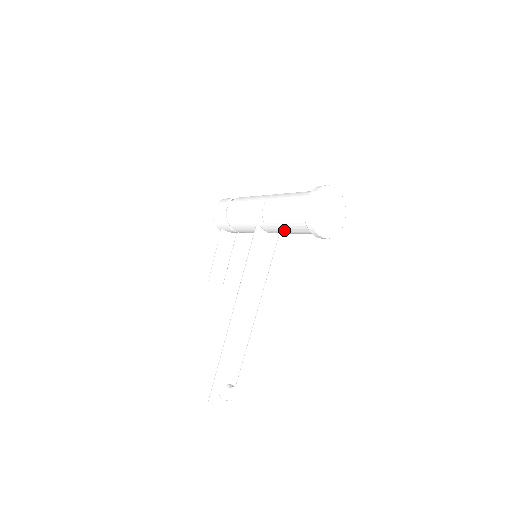
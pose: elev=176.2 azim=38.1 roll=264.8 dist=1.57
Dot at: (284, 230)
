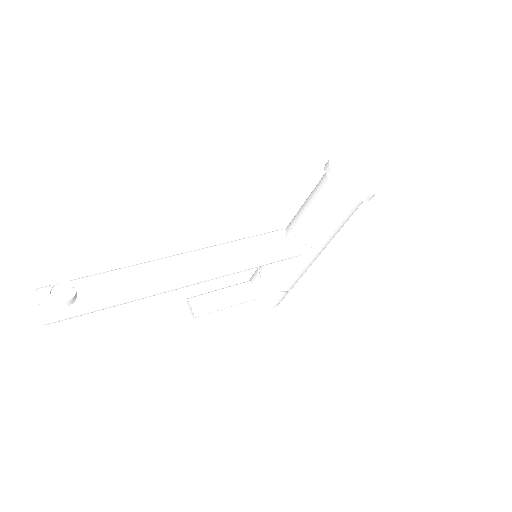
Dot at: (303, 207)
